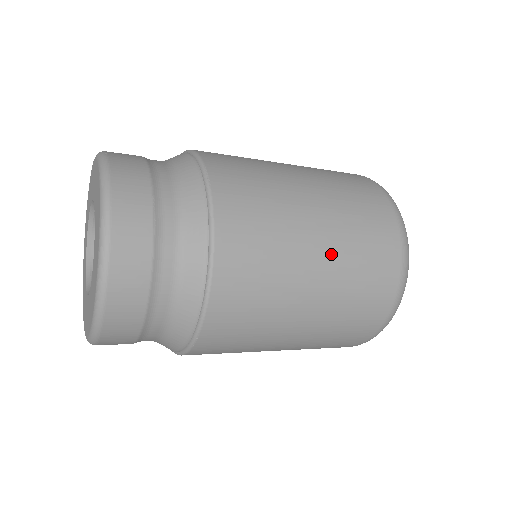
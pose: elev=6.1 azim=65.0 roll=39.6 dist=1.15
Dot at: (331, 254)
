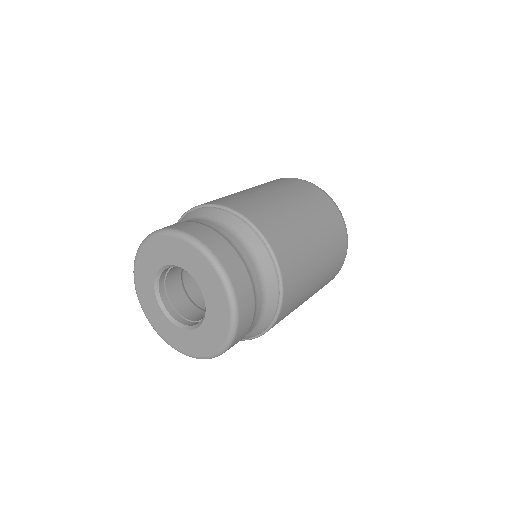
Dot at: (319, 235)
